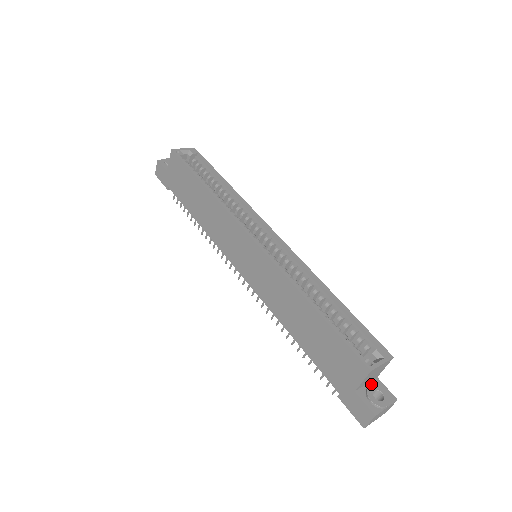
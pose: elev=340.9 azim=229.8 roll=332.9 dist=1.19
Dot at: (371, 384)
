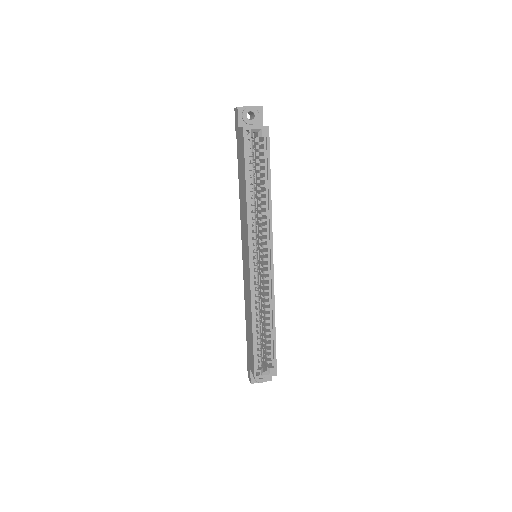
Dot at: occluded
